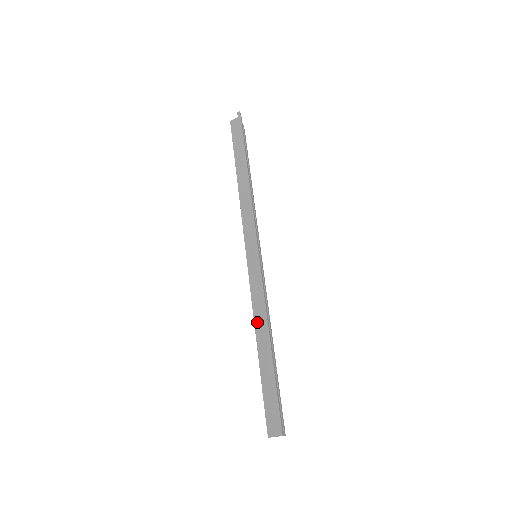
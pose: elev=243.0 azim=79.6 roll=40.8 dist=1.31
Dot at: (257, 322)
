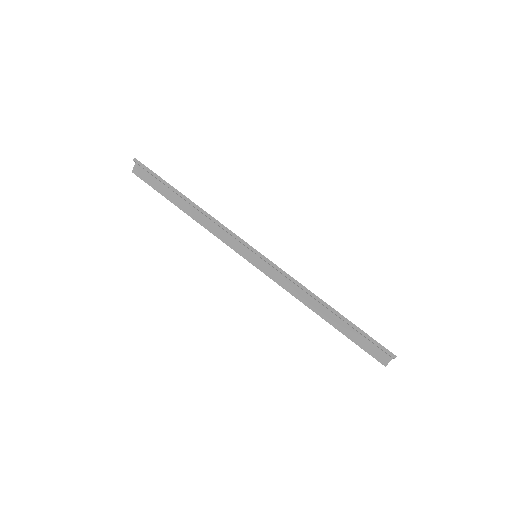
Dot at: (304, 301)
